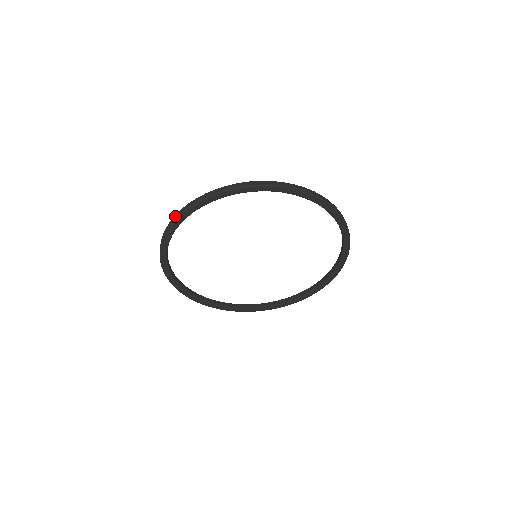
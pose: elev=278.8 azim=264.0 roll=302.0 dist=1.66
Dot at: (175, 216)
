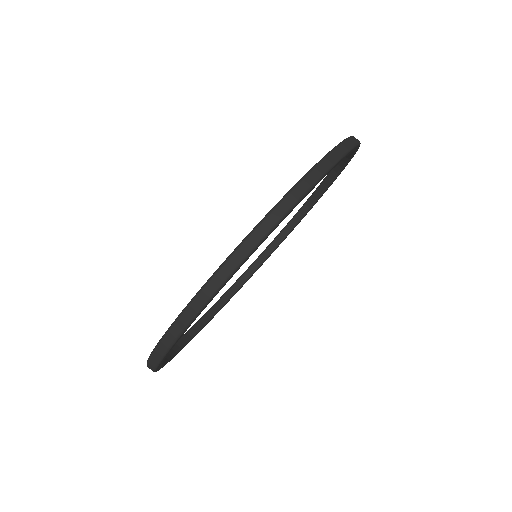
Dot at: (165, 342)
